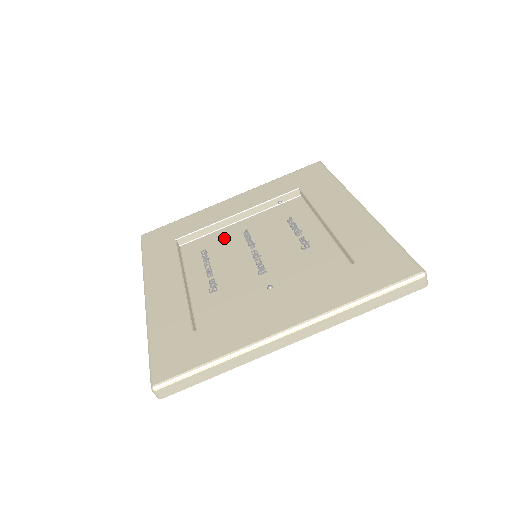
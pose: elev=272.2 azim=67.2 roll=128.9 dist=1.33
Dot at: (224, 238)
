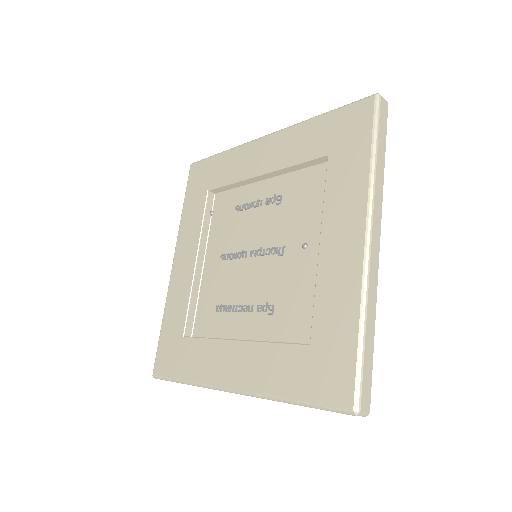
Dot at: (215, 282)
